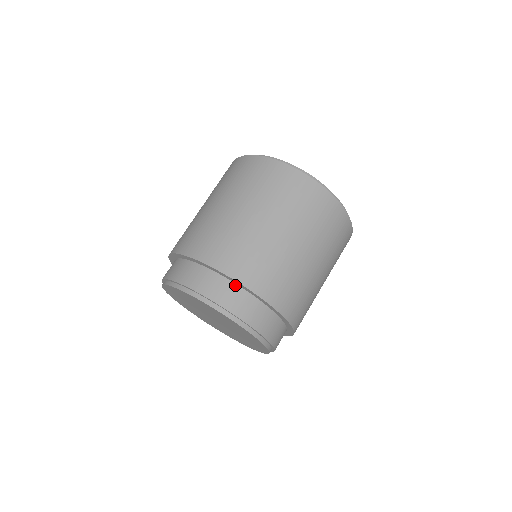
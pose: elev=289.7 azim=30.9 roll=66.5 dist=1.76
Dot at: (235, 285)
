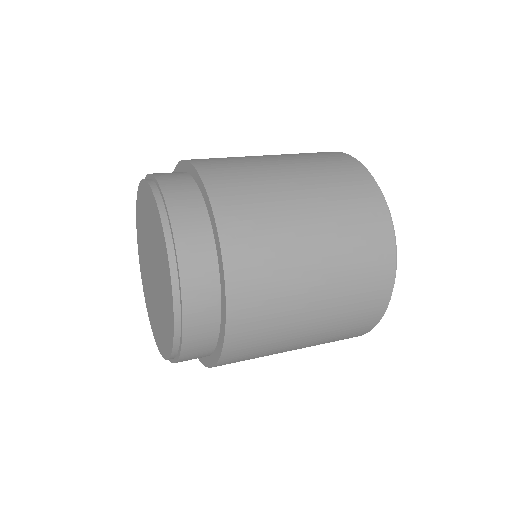
Dot at: occluded
